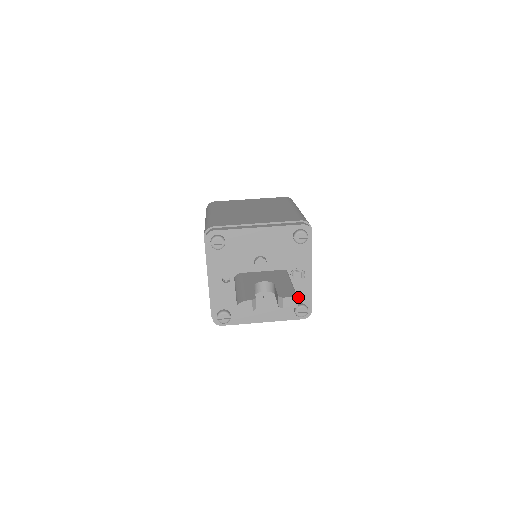
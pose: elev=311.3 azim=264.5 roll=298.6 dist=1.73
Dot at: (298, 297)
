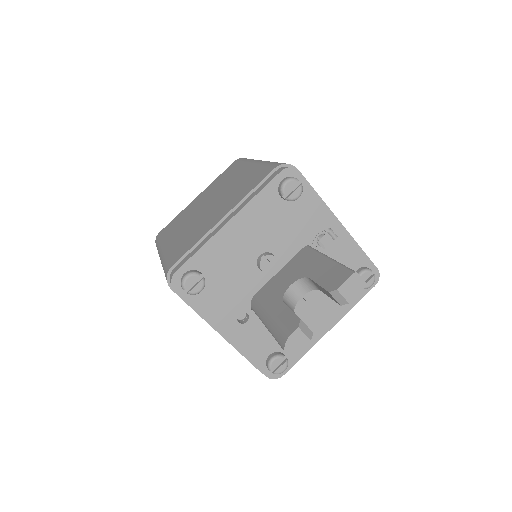
Dot at: (347, 266)
